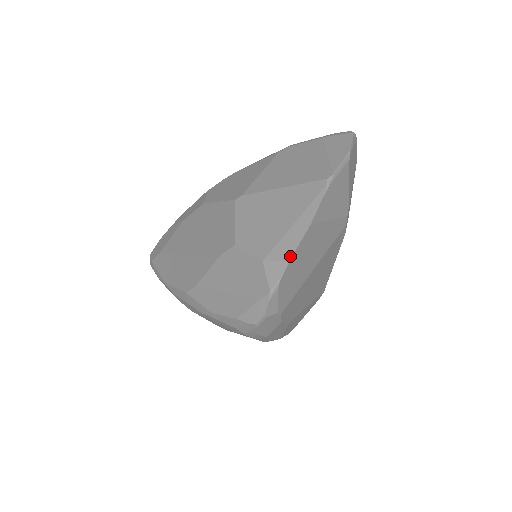
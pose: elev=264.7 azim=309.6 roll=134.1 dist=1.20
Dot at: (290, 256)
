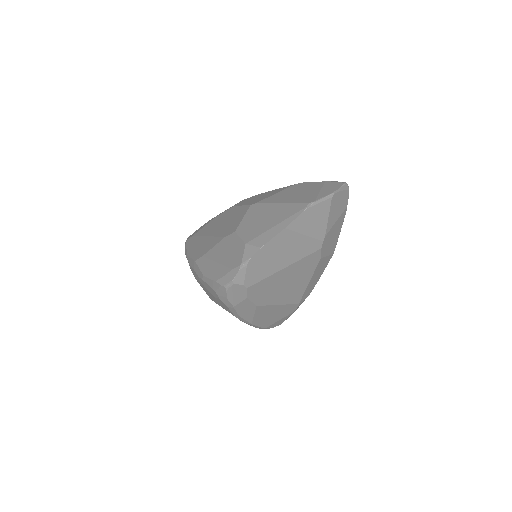
Dot at: (263, 244)
